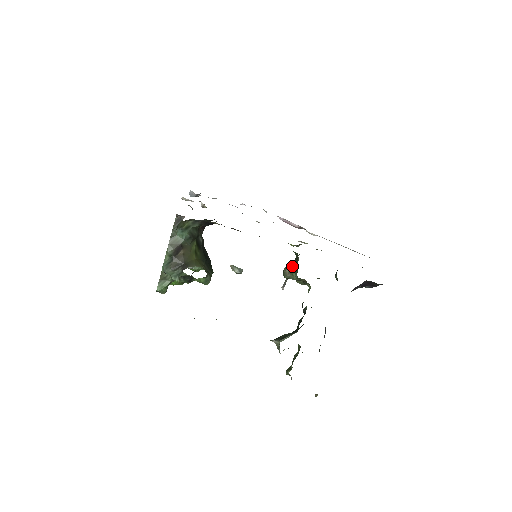
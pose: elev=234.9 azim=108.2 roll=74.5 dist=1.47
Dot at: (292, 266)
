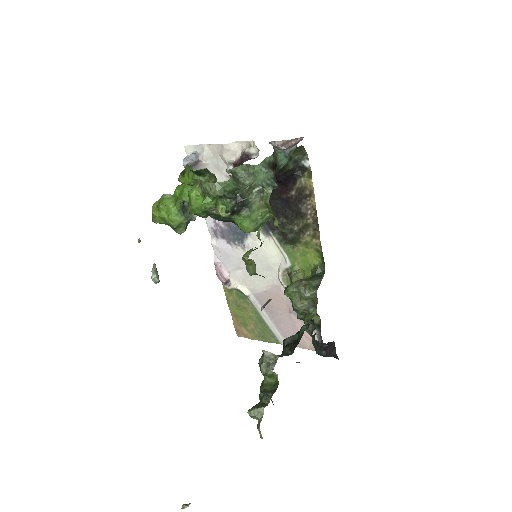
Dot at: (312, 280)
